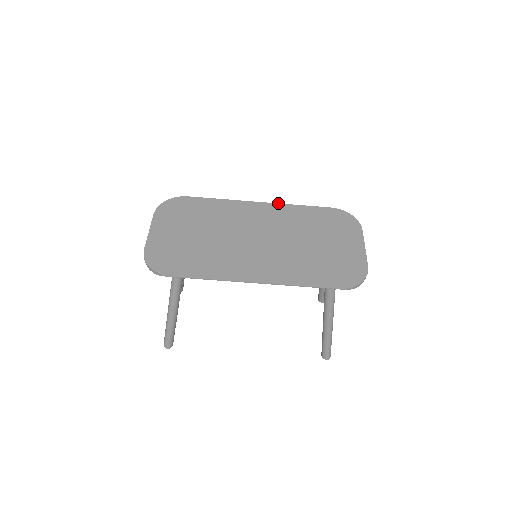
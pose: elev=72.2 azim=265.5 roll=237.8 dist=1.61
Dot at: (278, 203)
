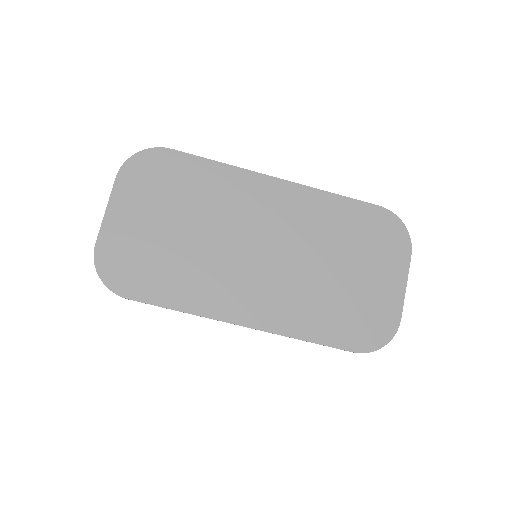
Dot at: (304, 185)
